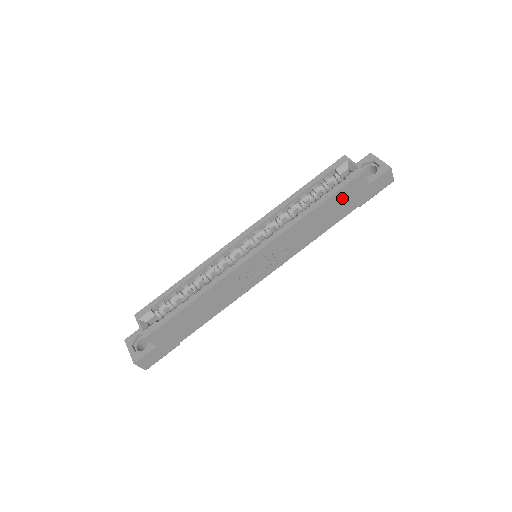
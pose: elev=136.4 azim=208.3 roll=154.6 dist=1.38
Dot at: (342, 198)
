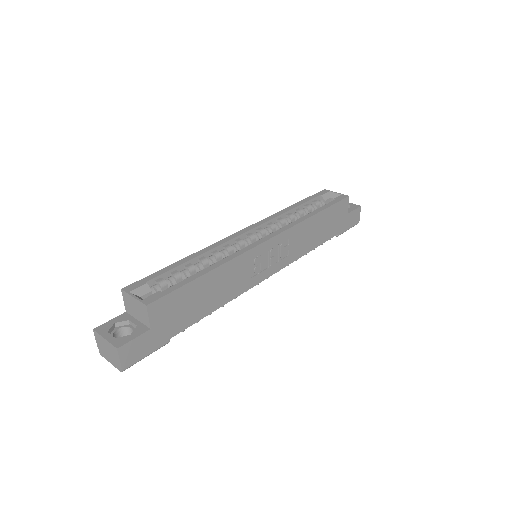
Dot at: (332, 216)
